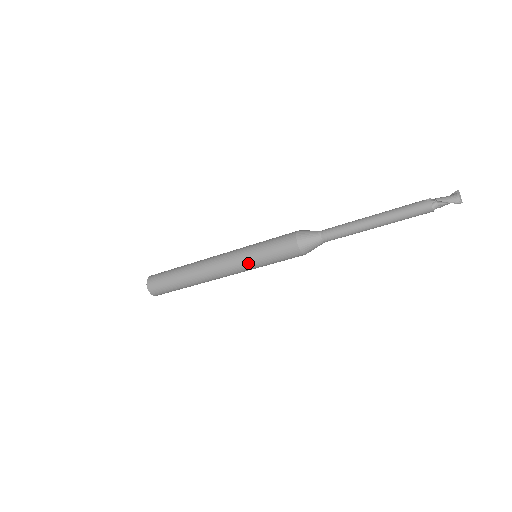
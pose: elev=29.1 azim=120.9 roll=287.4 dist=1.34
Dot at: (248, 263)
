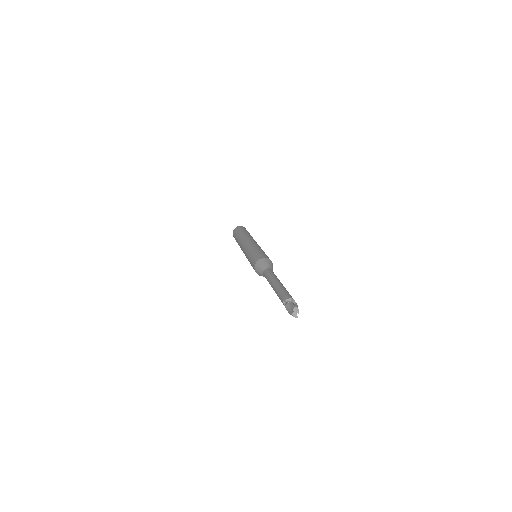
Dot at: occluded
